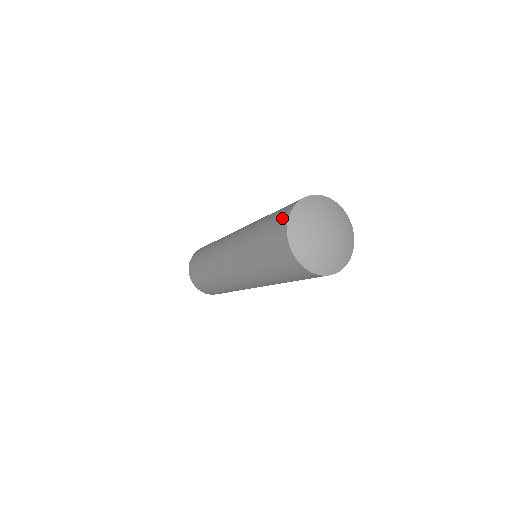
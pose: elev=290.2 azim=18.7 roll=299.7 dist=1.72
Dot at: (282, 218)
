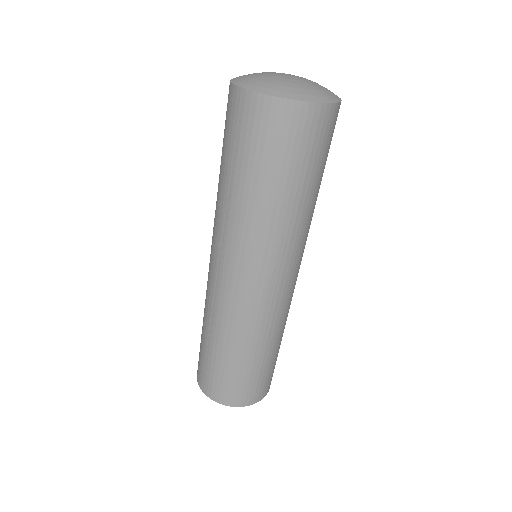
Dot at: occluded
